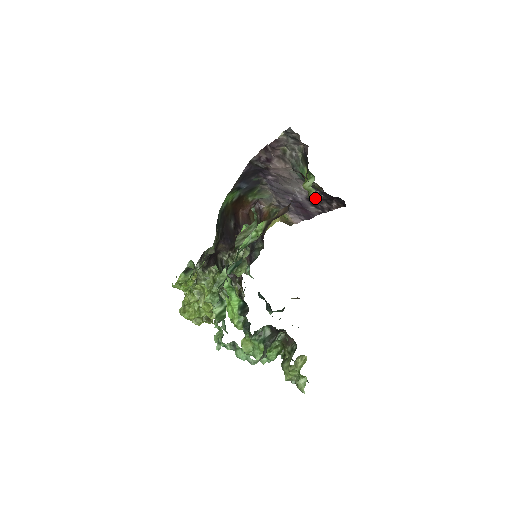
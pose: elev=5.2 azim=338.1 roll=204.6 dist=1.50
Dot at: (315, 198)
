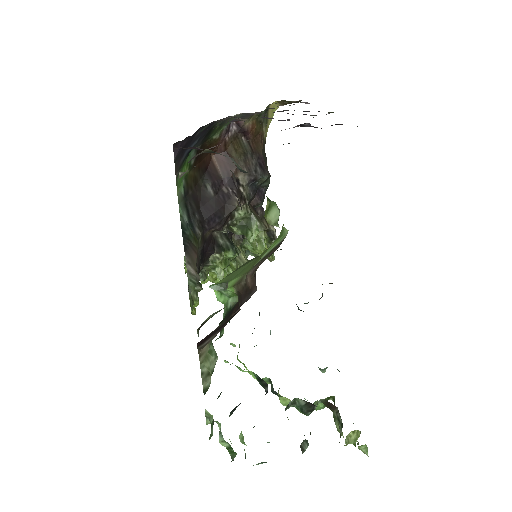
Dot at: occluded
